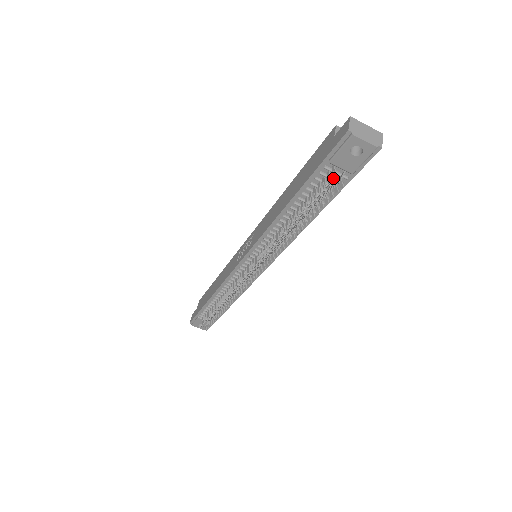
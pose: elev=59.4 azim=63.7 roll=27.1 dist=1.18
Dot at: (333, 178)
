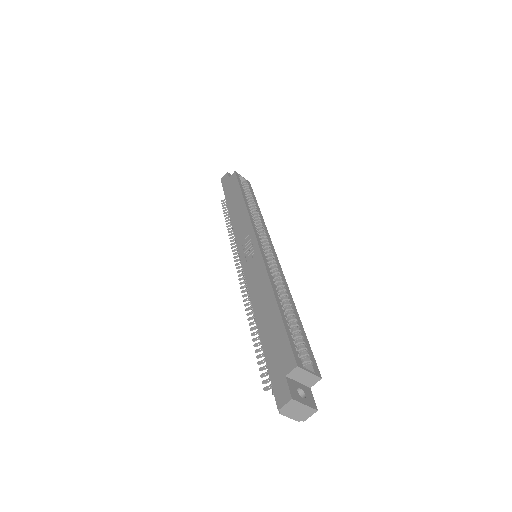
Dot at: (267, 390)
